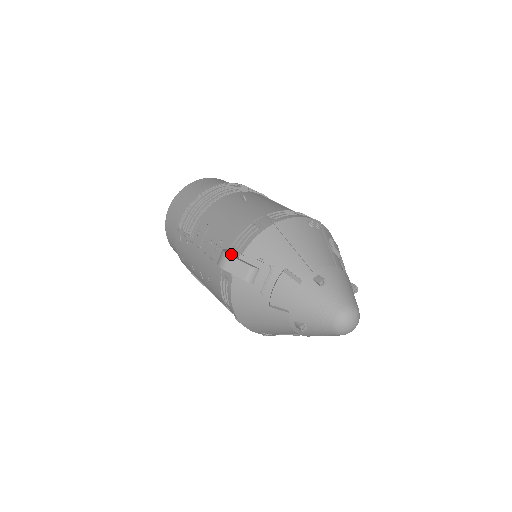
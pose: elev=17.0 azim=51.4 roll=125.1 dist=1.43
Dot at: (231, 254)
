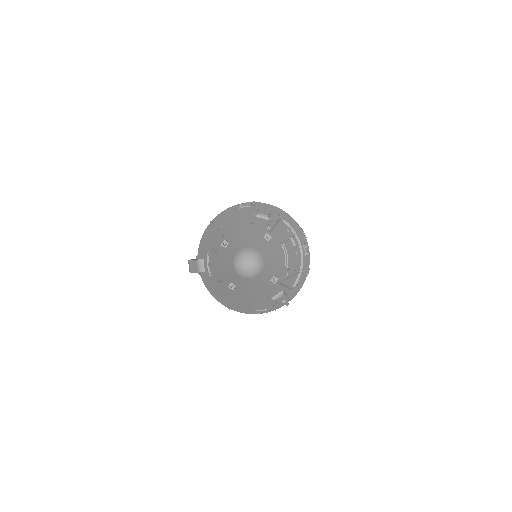
Dot at: (193, 259)
